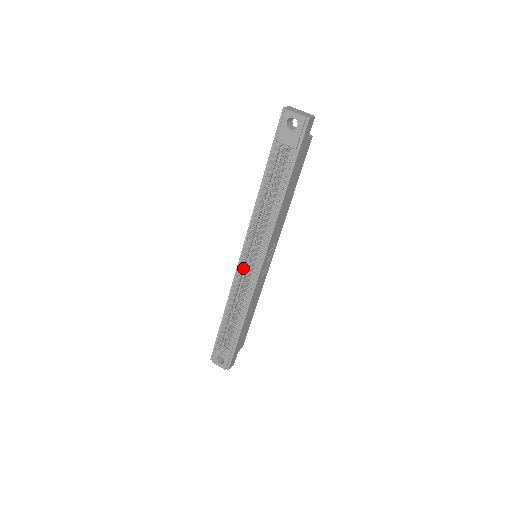
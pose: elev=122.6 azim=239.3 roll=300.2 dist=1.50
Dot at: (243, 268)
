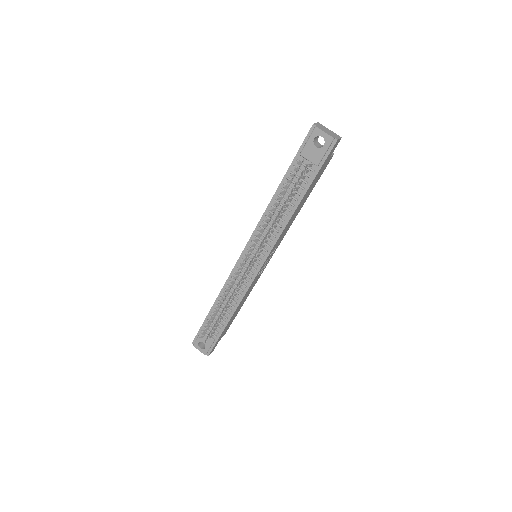
Dot at: occluded
